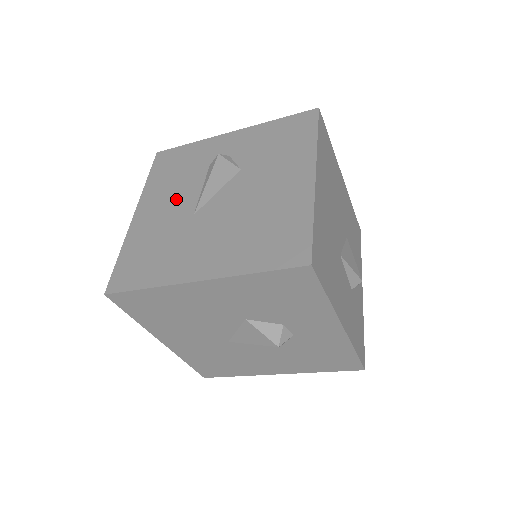
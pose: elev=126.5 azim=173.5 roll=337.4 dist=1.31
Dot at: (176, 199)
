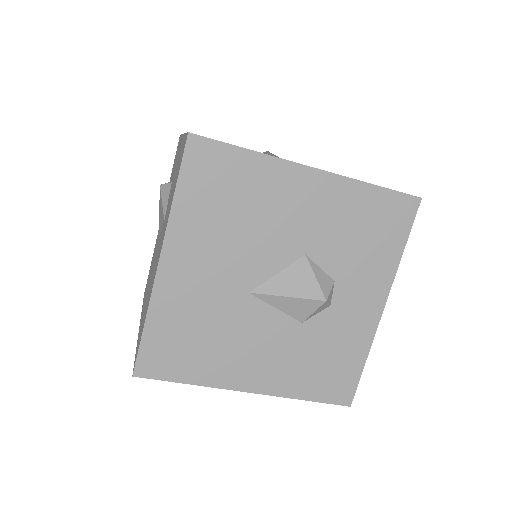
Dot at: occluded
